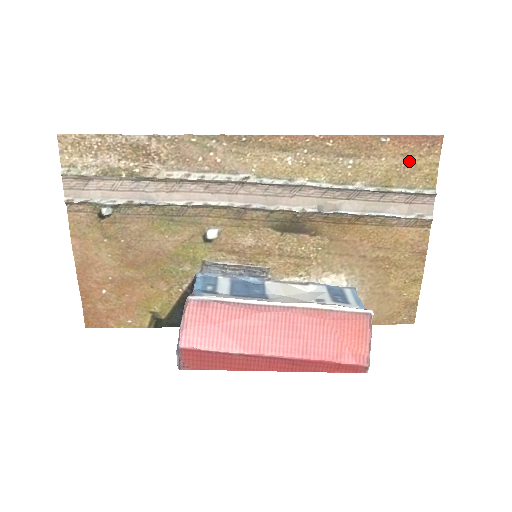
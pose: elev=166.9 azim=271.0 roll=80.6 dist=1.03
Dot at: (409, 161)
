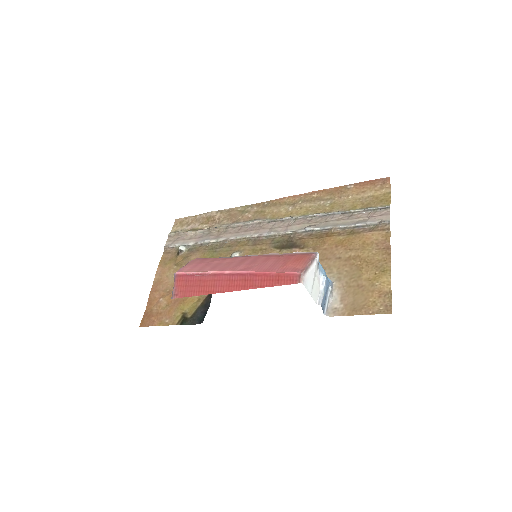
Dot at: (368, 195)
